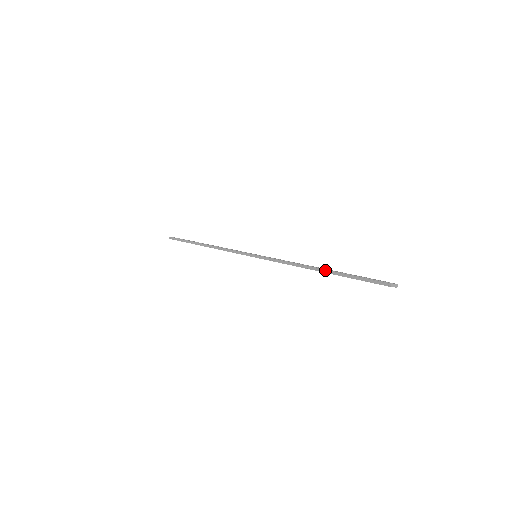
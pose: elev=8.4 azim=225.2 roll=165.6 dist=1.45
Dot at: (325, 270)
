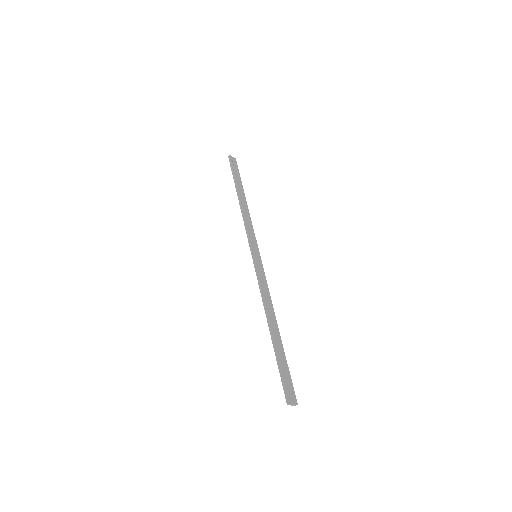
Dot at: (272, 334)
